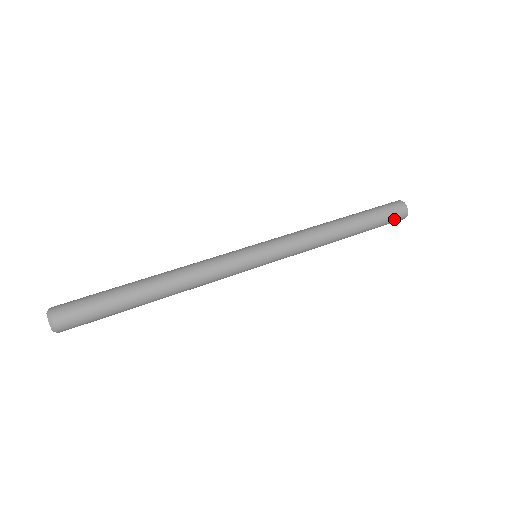
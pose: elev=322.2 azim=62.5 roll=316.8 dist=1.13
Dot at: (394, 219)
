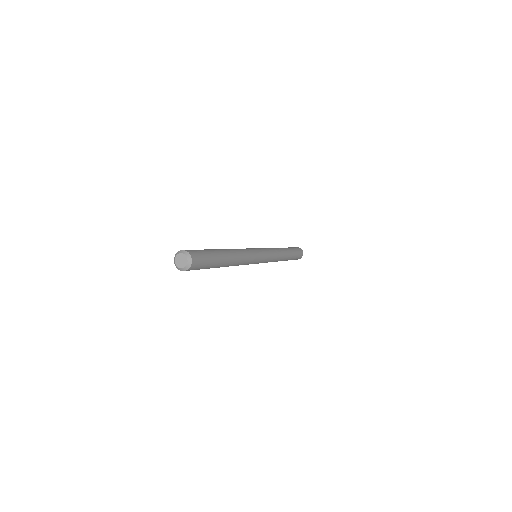
Dot at: (297, 258)
